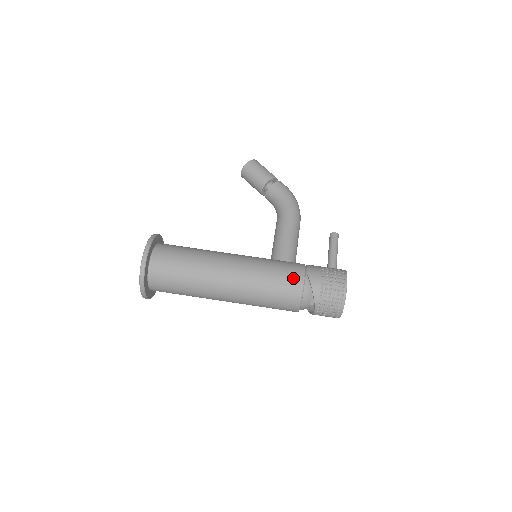
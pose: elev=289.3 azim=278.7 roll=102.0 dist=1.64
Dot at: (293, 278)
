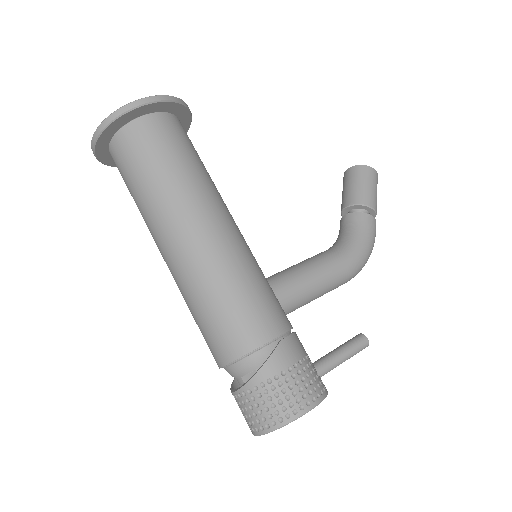
Dot at: (259, 324)
